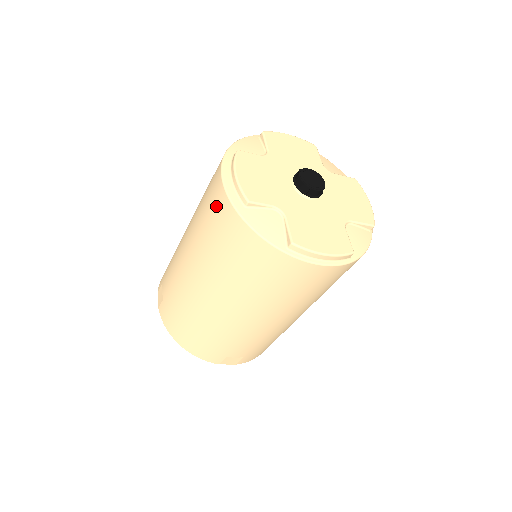
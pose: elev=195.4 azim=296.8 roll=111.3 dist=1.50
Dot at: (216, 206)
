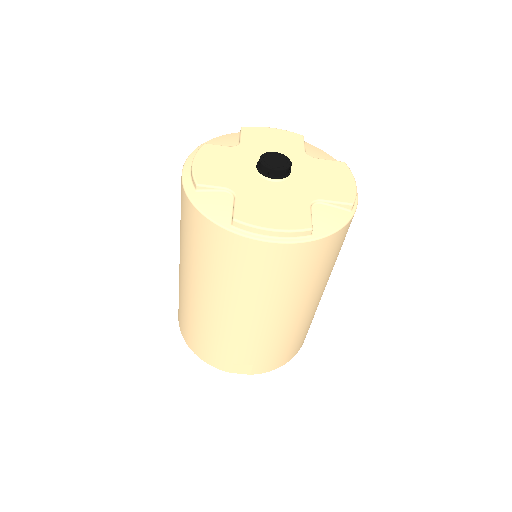
Dot at: (181, 197)
